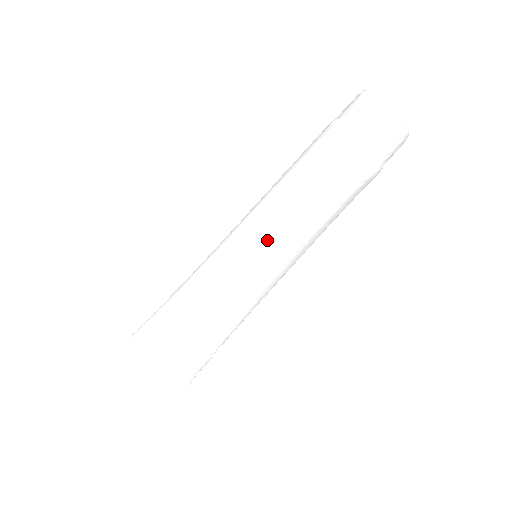
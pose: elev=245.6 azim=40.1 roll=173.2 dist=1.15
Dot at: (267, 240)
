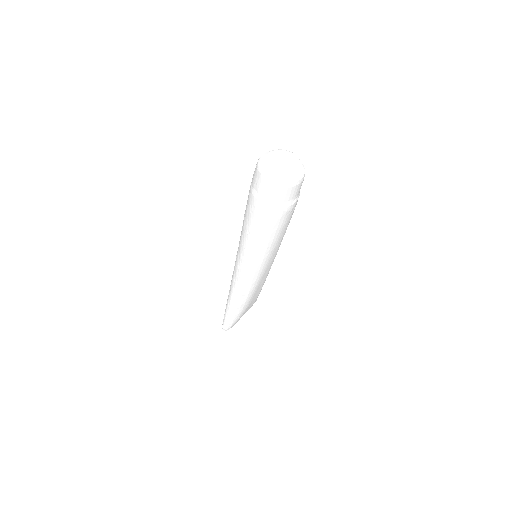
Dot at: (271, 258)
